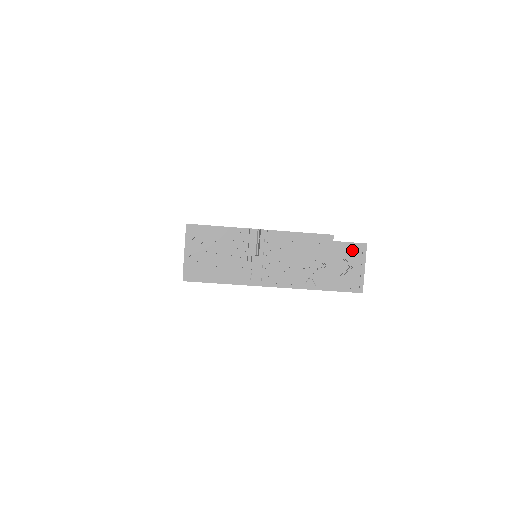
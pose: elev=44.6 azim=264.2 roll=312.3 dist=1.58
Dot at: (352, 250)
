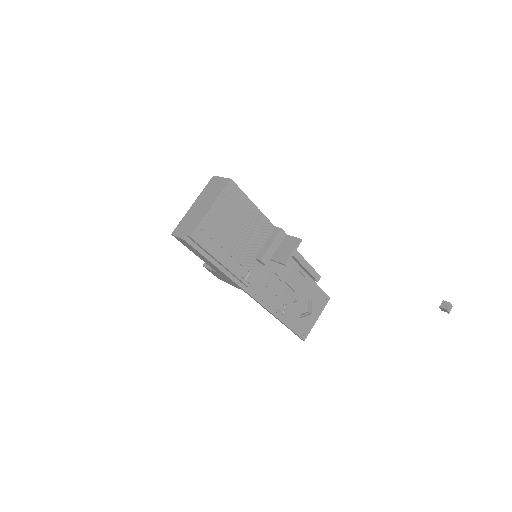
Dot at: (320, 298)
